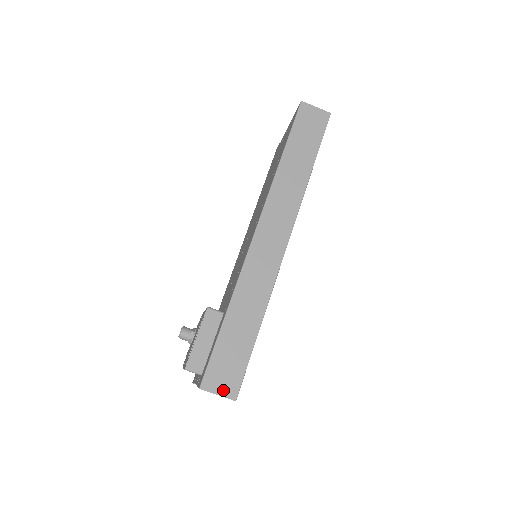
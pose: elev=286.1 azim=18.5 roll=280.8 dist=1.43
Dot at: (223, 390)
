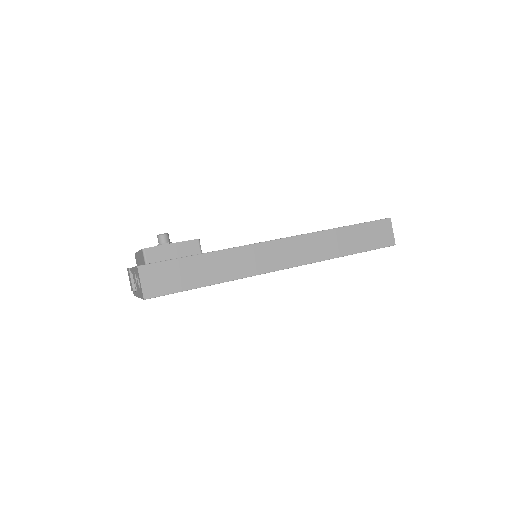
Dot at: (147, 285)
